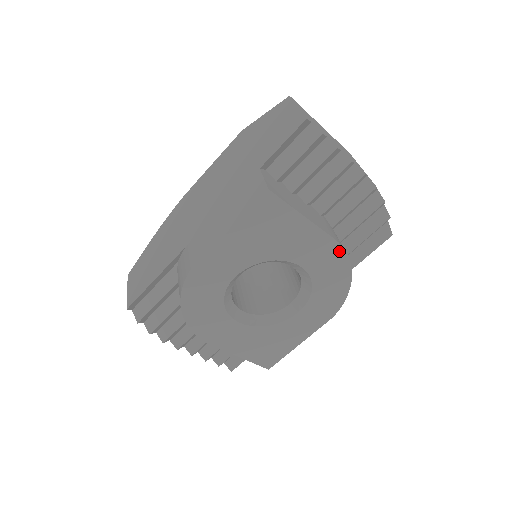
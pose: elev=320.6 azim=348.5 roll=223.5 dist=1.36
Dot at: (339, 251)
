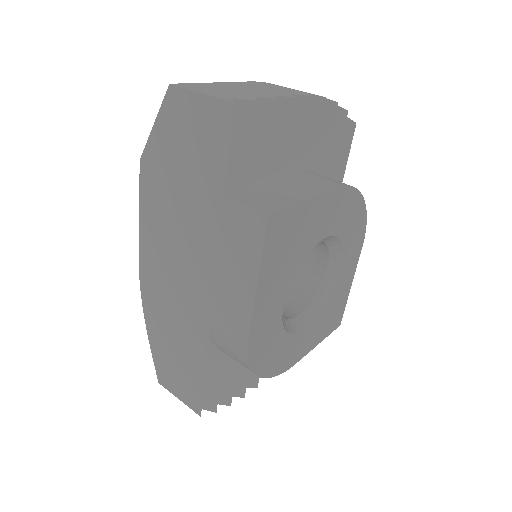
Dot at: (346, 192)
